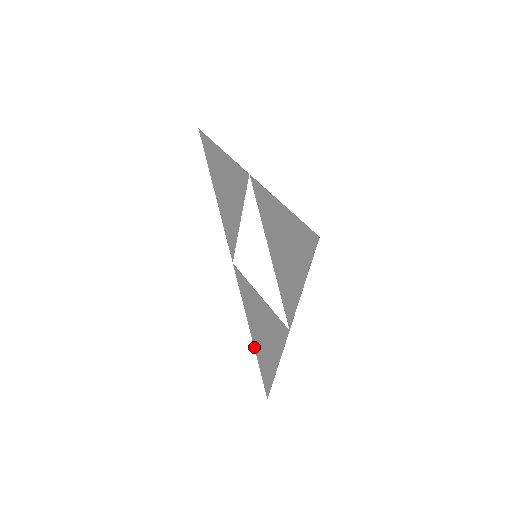
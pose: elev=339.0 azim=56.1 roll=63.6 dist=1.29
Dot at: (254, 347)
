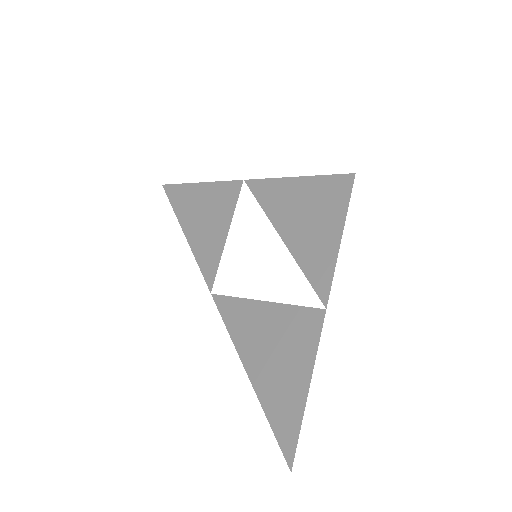
Dot at: (255, 392)
